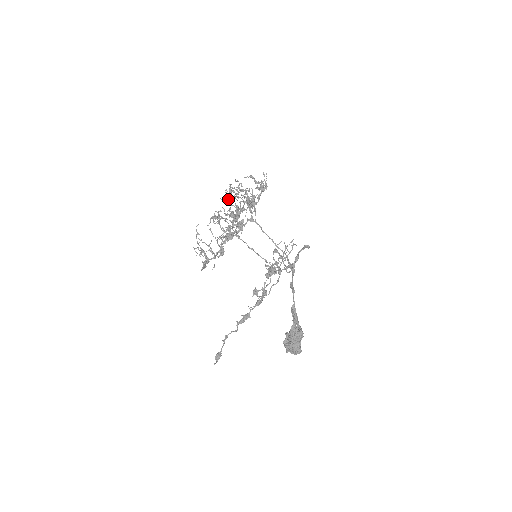
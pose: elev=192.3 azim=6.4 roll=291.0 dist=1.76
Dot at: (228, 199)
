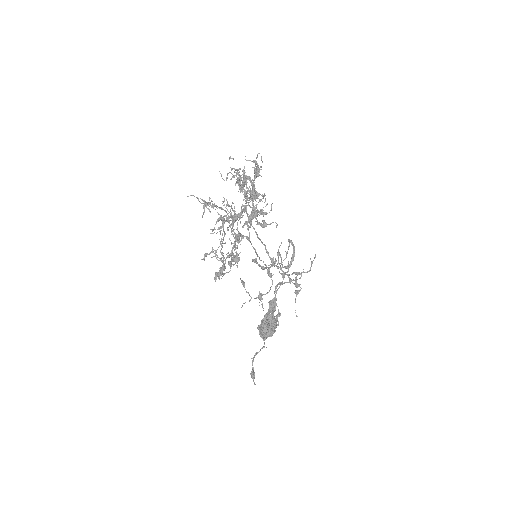
Dot at: occluded
